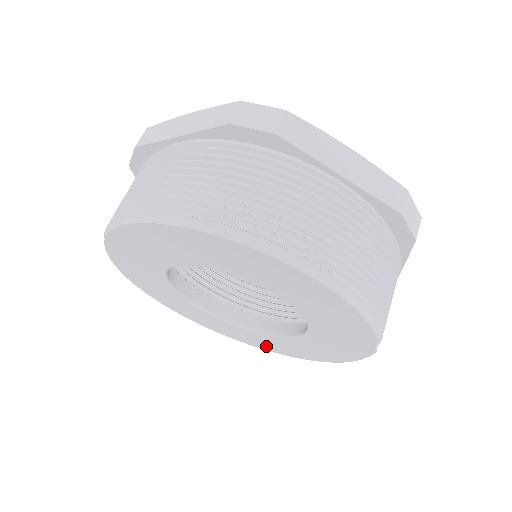
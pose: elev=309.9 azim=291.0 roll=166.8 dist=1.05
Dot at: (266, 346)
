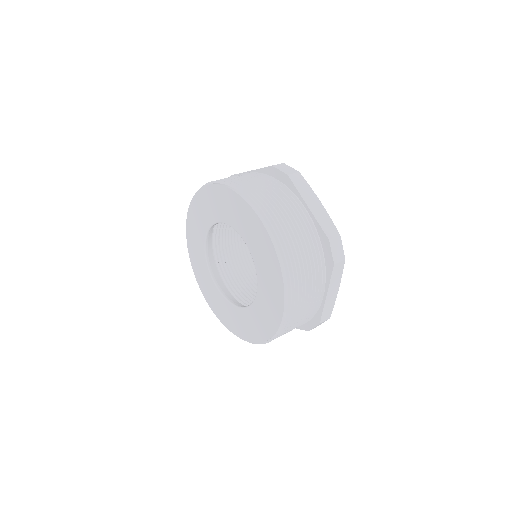
Dot at: (233, 326)
